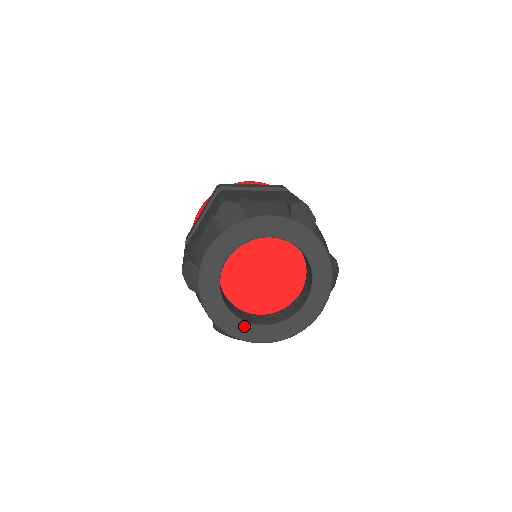
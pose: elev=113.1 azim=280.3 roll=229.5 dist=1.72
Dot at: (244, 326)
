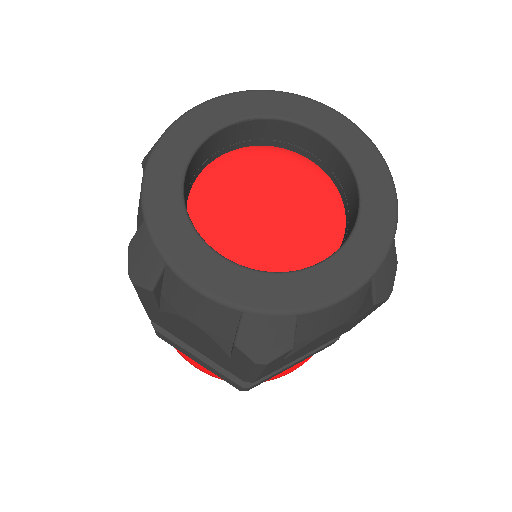
Dot at: (282, 281)
